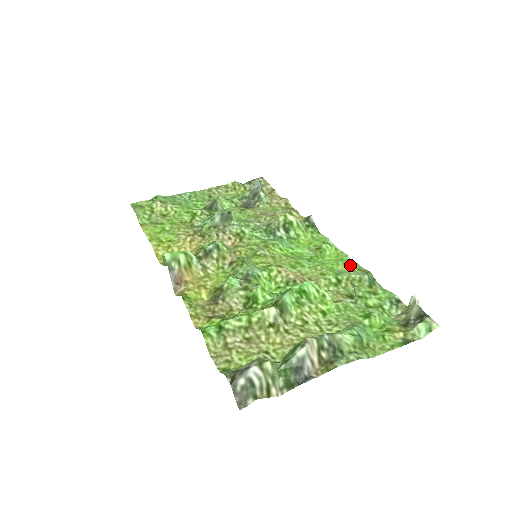
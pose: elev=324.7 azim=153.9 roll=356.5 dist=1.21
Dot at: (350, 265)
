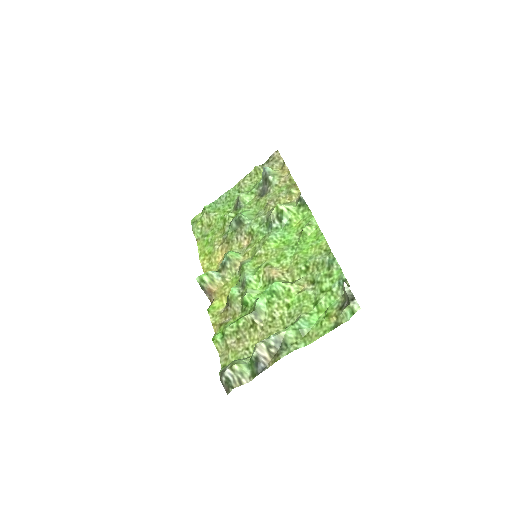
Dot at: (320, 246)
